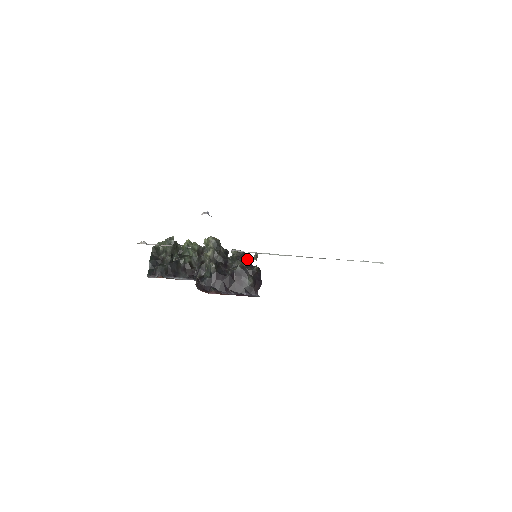
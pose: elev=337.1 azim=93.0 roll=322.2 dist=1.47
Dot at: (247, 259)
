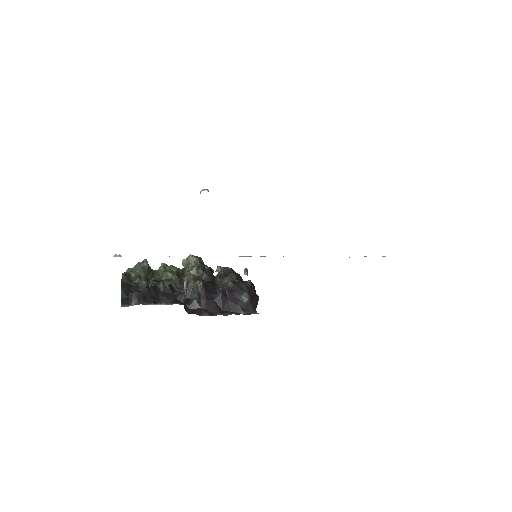
Dot at: (236, 275)
